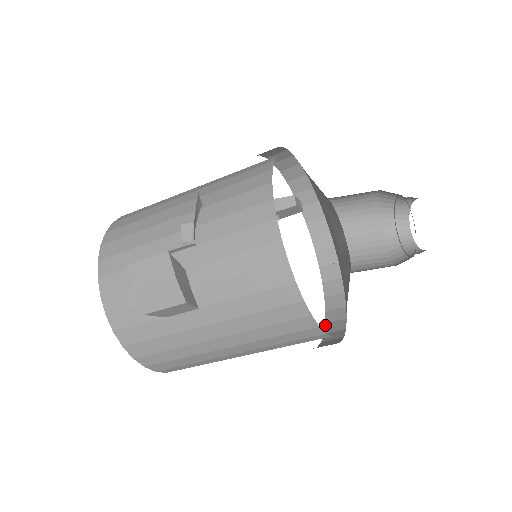
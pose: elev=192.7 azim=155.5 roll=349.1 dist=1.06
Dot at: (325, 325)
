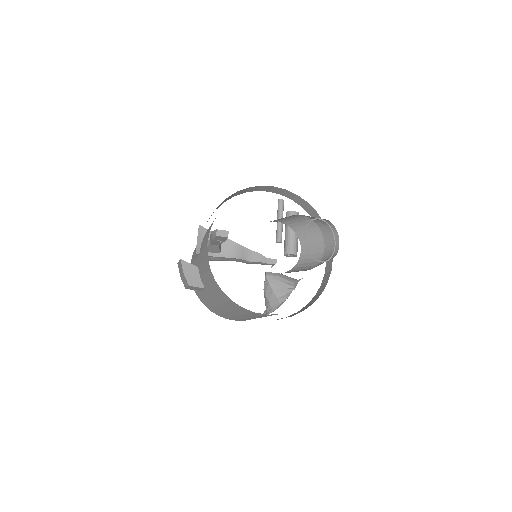
Dot at: (305, 306)
